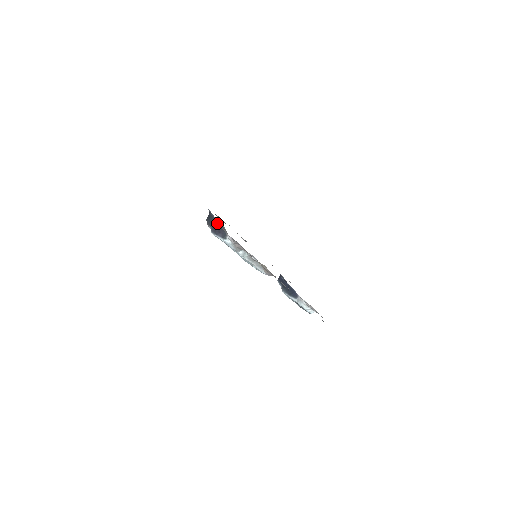
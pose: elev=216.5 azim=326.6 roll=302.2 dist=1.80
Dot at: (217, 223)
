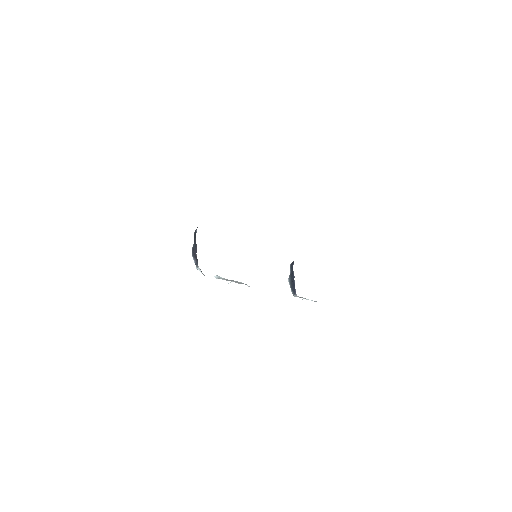
Dot at: occluded
